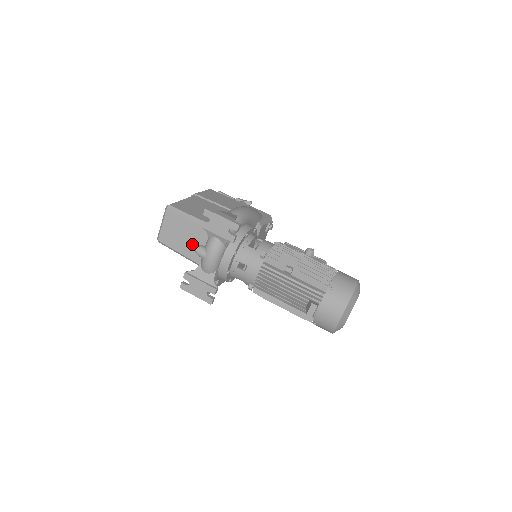
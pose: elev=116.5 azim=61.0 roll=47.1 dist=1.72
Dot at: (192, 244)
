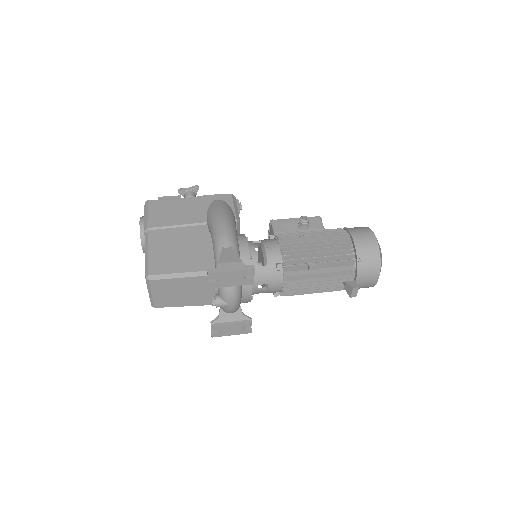
Dot at: (197, 294)
